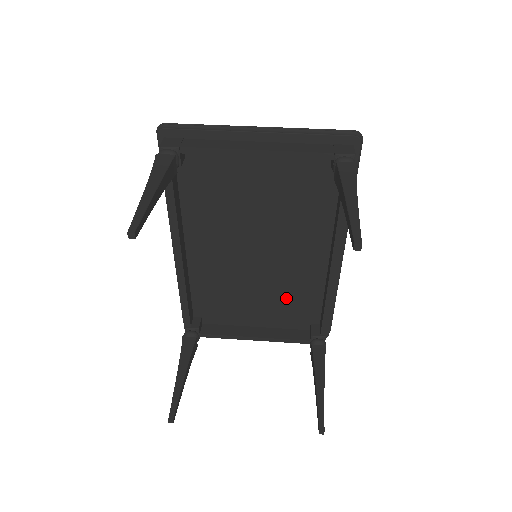
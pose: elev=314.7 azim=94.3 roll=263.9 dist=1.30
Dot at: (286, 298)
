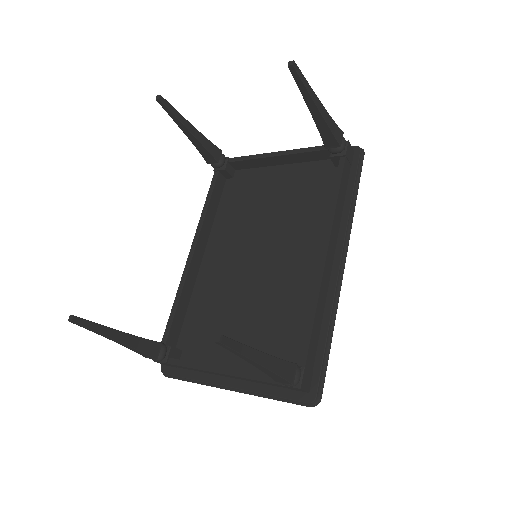
Dot at: (275, 323)
